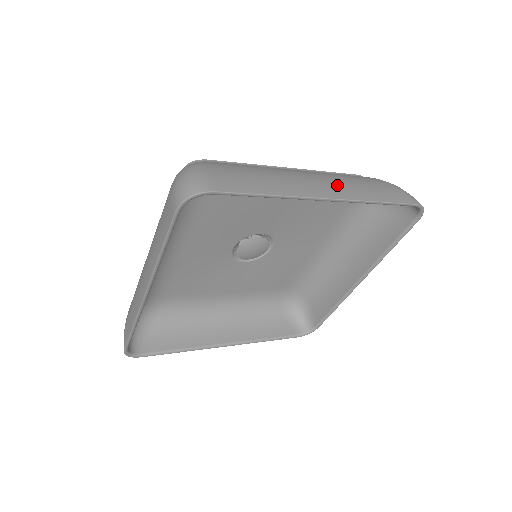
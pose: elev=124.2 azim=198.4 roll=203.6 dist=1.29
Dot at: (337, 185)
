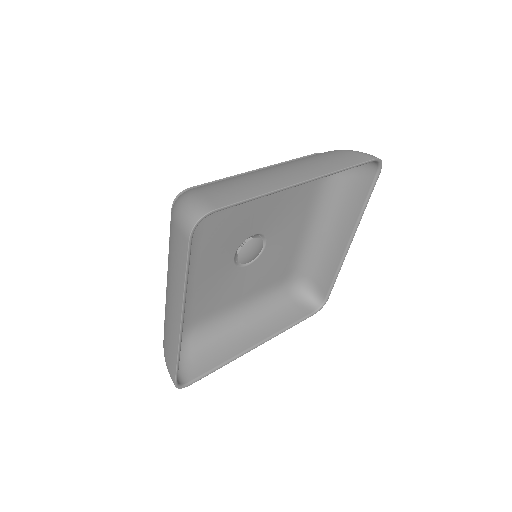
Dot at: (306, 167)
